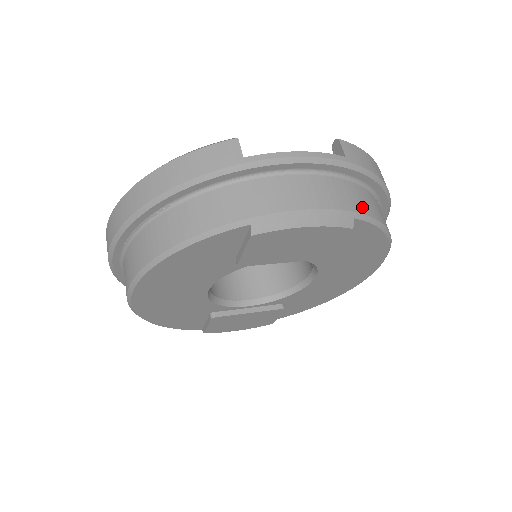
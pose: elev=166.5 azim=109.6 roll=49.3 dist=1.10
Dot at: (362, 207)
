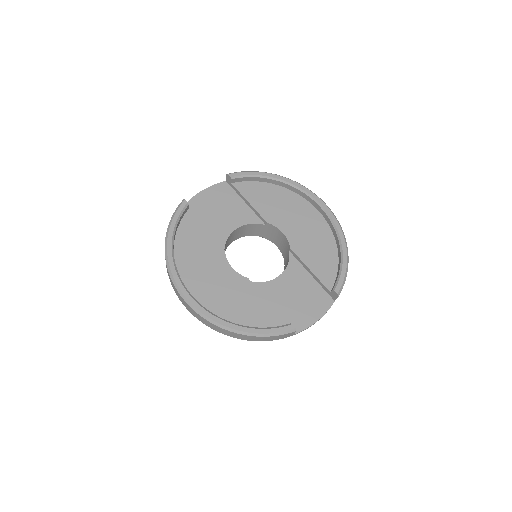
Dot at: occluded
